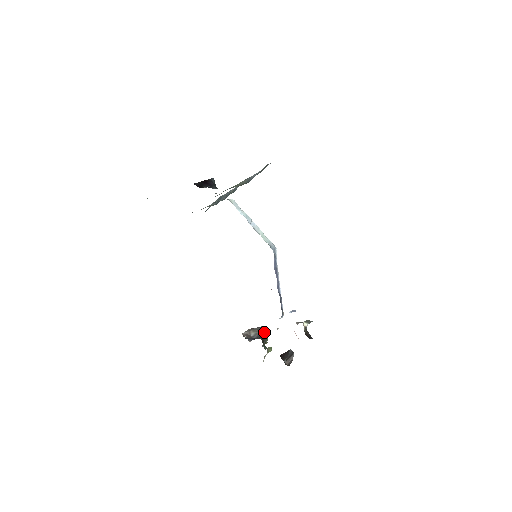
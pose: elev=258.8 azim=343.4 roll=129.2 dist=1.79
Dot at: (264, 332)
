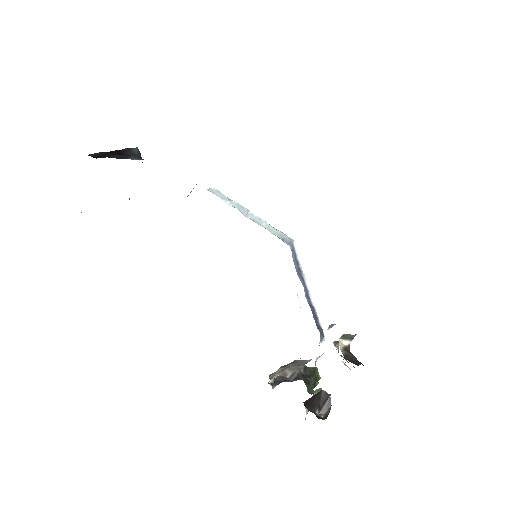
Dot at: (309, 368)
